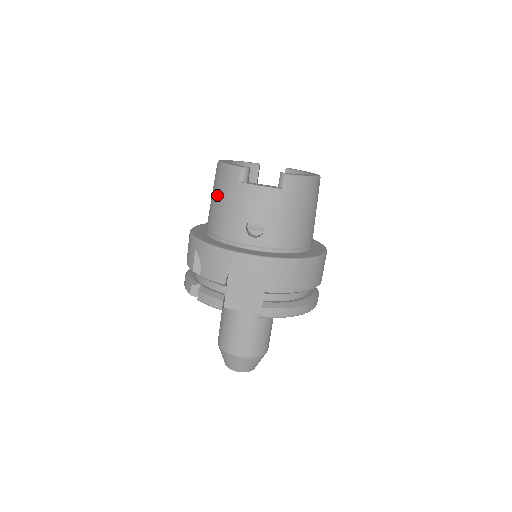
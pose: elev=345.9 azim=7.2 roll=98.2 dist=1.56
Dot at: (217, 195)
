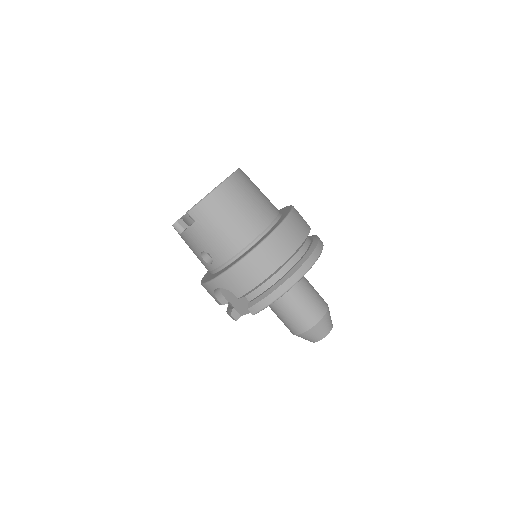
Dot at: occluded
